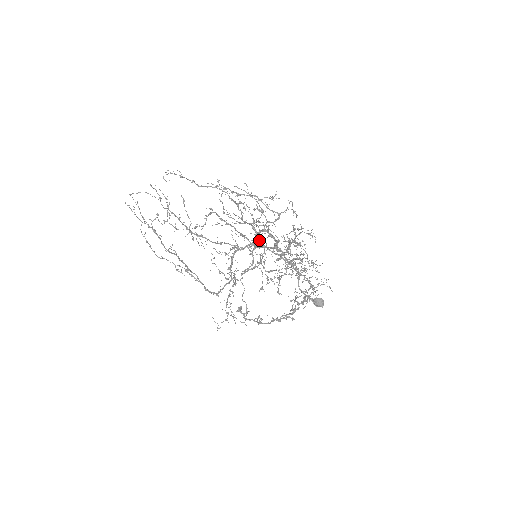
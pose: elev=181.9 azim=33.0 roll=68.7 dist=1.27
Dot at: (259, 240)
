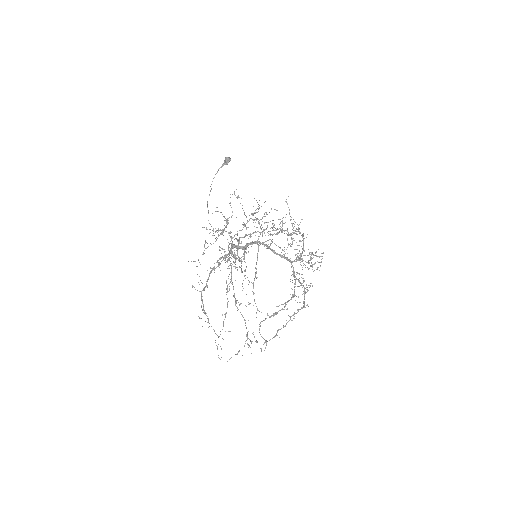
Dot at: (299, 282)
